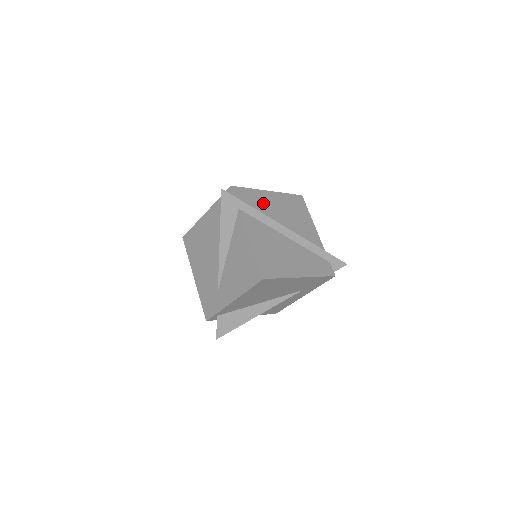
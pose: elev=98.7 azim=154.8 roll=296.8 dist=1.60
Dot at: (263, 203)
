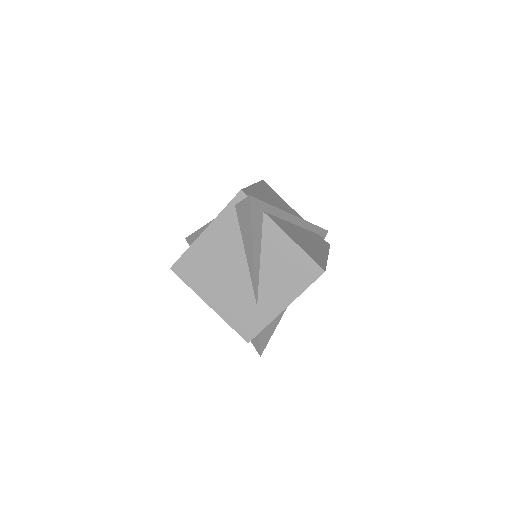
Dot at: (263, 198)
